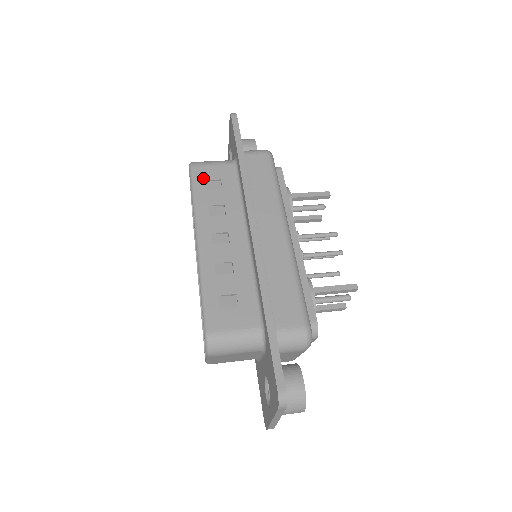
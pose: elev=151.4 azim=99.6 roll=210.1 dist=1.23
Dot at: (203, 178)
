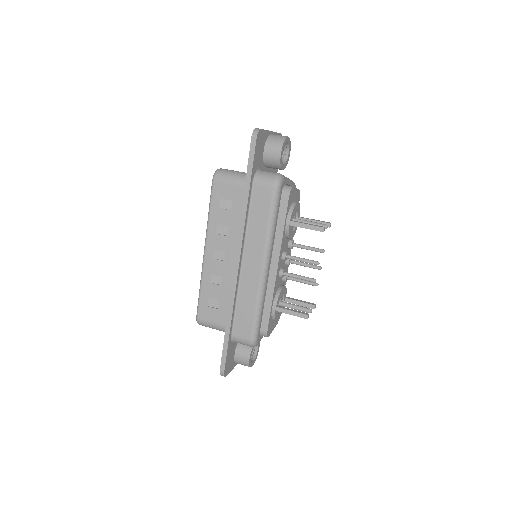
Dot at: (219, 196)
